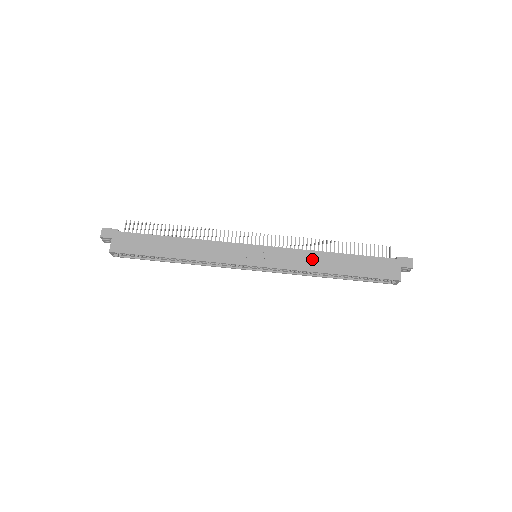
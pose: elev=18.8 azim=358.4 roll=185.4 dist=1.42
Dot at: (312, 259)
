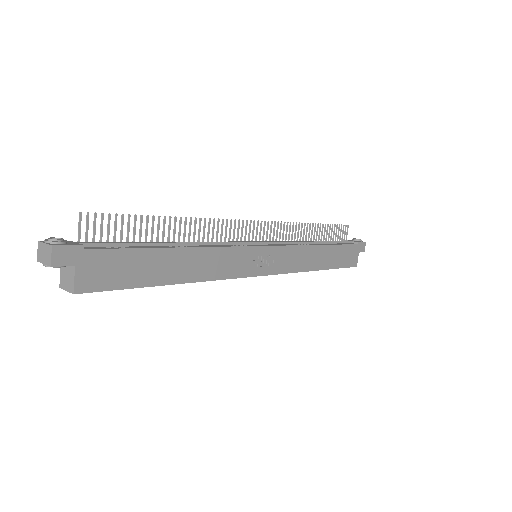
Dot at: (307, 256)
